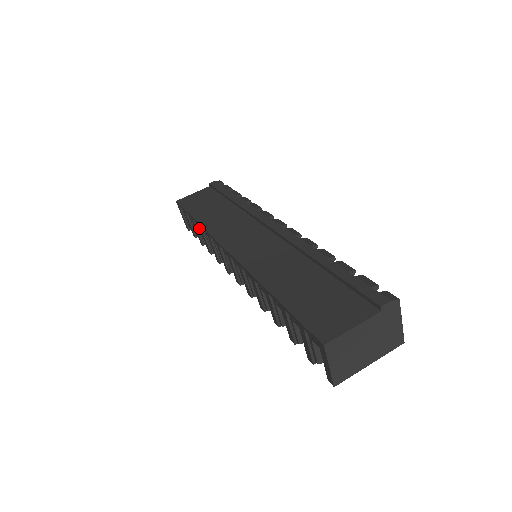
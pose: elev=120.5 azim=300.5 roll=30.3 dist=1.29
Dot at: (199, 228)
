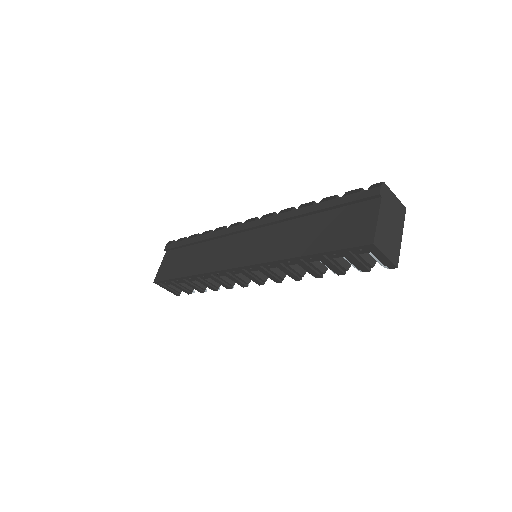
Dot at: (192, 281)
